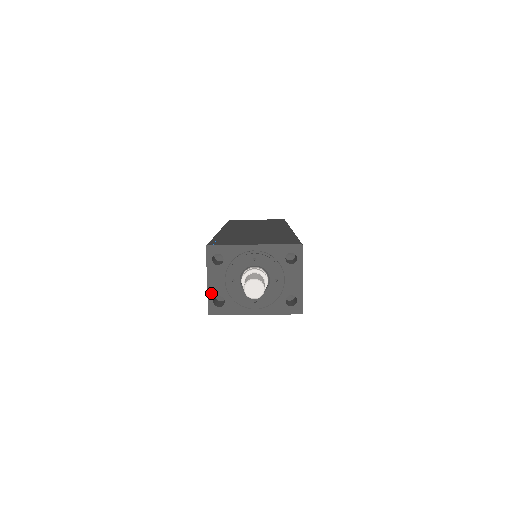
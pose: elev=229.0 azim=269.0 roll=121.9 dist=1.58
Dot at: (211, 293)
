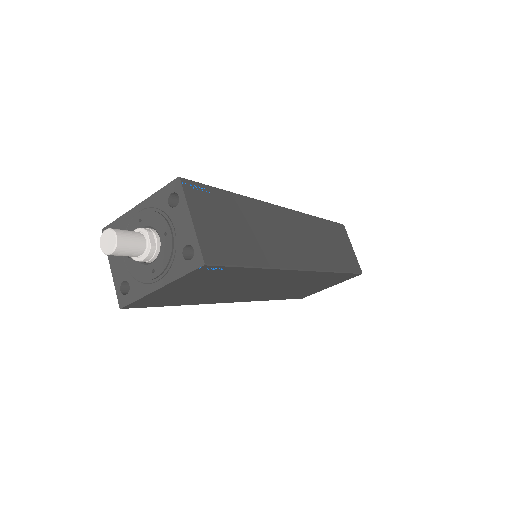
Dot at: (117, 281)
